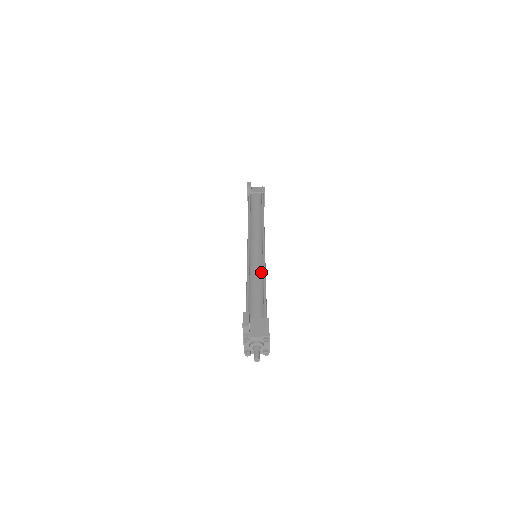
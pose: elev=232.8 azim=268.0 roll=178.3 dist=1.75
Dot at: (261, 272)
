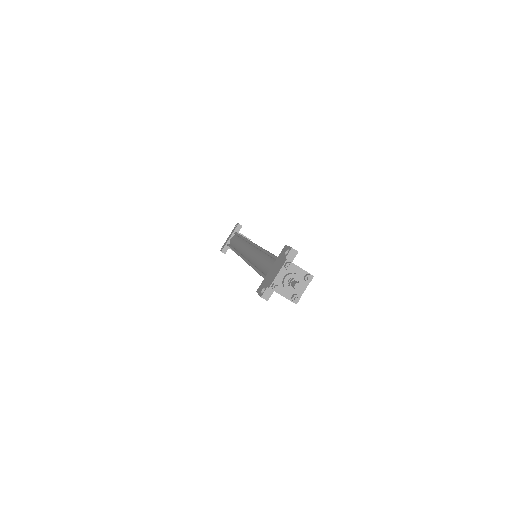
Dot at: occluded
